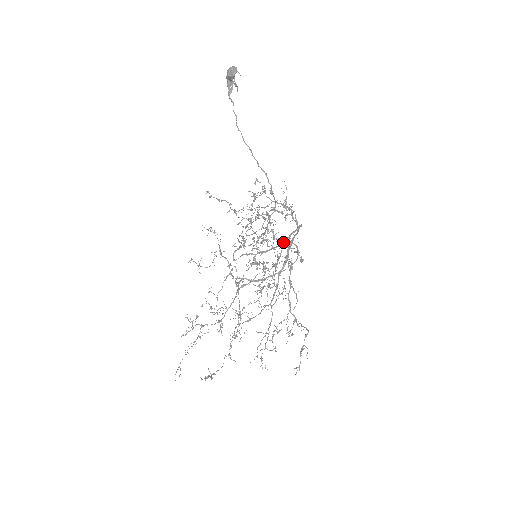
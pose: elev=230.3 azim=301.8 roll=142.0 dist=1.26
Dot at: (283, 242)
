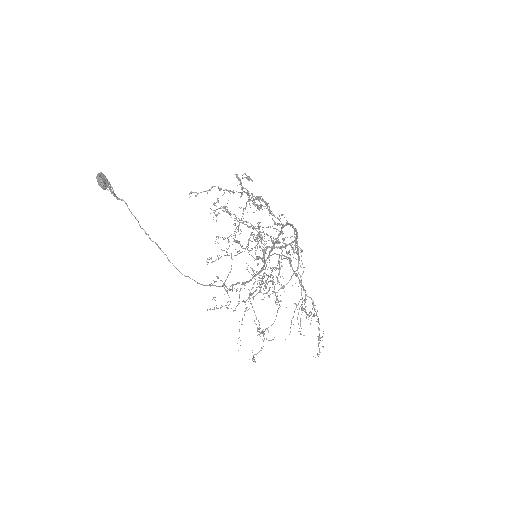
Dot at: (263, 265)
